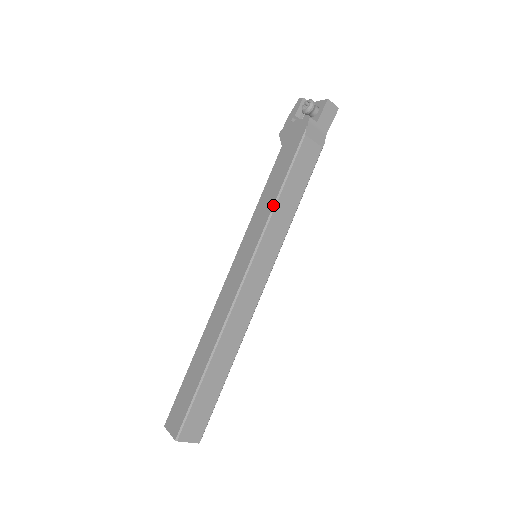
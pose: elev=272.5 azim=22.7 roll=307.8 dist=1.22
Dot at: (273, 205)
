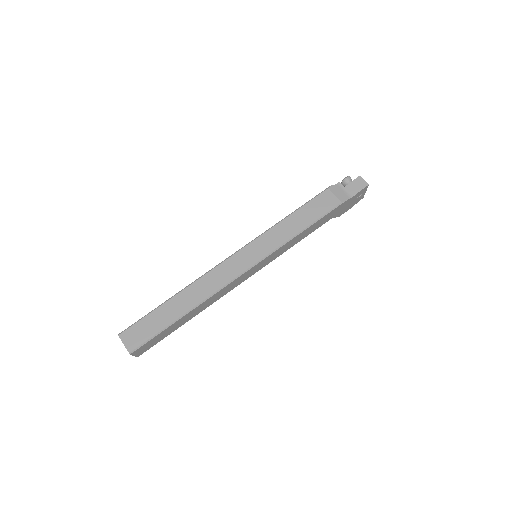
Dot at: (281, 220)
